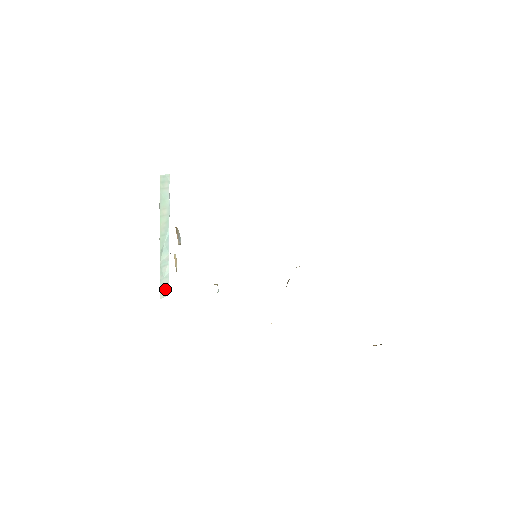
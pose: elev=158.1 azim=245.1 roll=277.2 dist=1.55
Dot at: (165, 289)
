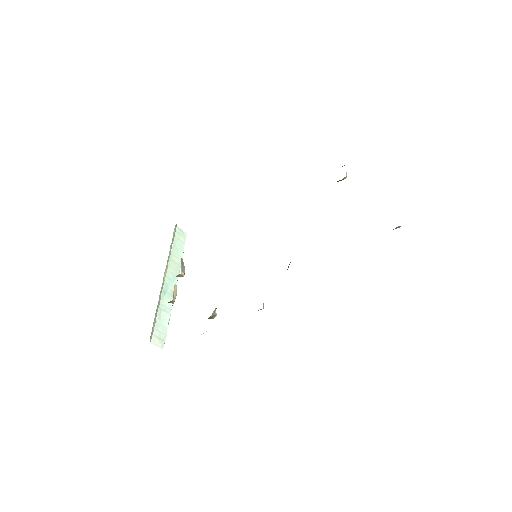
Dot at: (160, 338)
